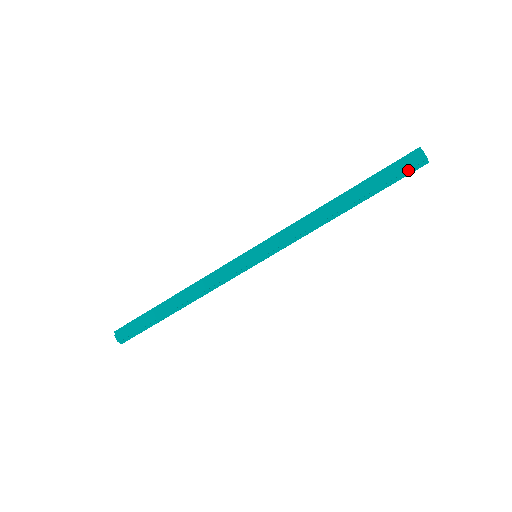
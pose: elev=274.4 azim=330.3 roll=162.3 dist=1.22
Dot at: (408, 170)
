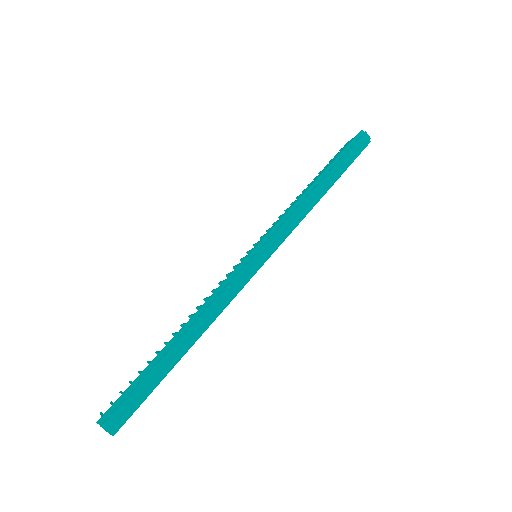
Dot at: (360, 149)
